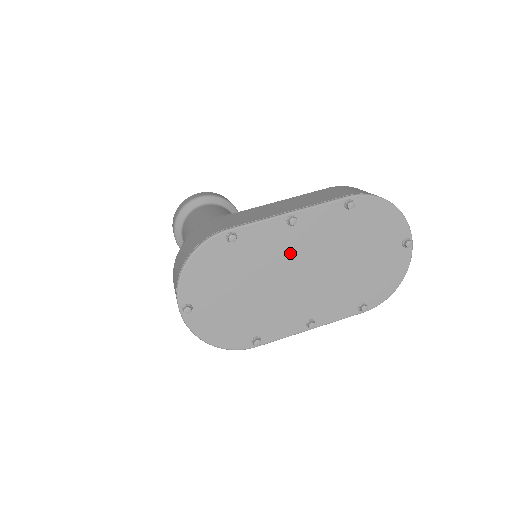
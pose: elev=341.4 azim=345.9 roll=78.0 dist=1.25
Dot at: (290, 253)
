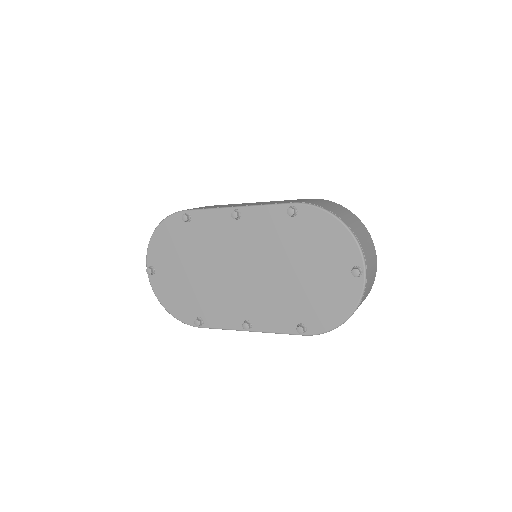
Dot at: (234, 246)
